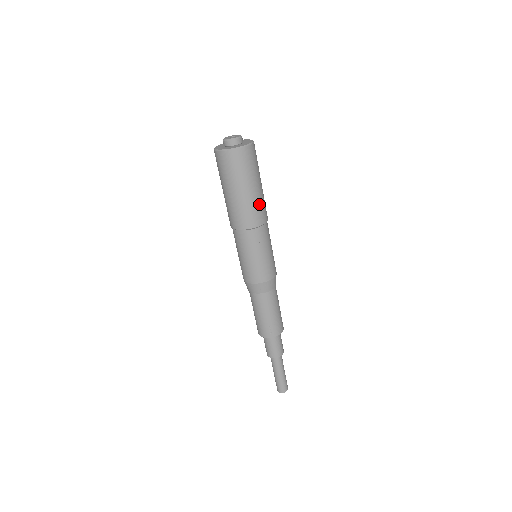
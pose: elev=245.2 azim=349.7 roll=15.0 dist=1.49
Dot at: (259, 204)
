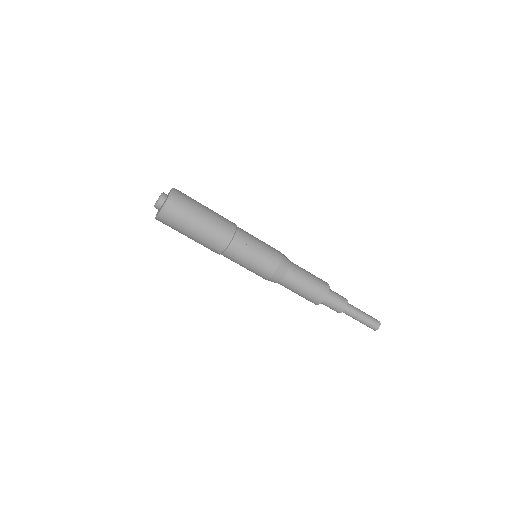
Dot at: (220, 217)
